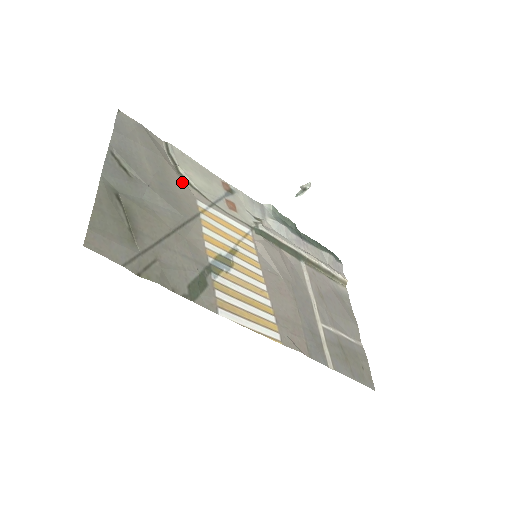
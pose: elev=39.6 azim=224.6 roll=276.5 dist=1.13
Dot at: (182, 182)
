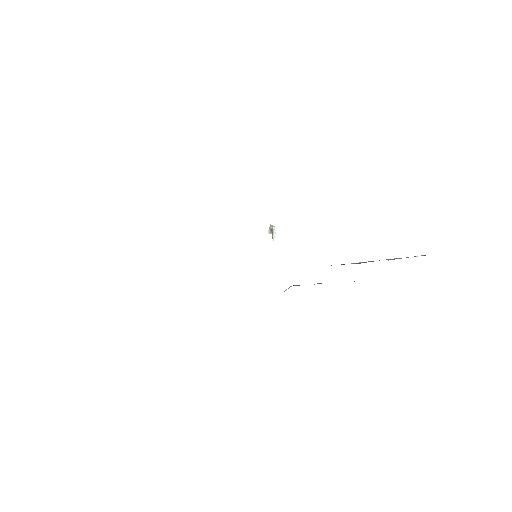
Dot at: occluded
